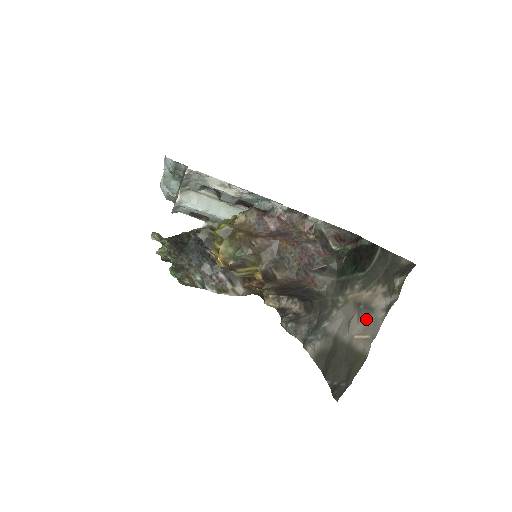
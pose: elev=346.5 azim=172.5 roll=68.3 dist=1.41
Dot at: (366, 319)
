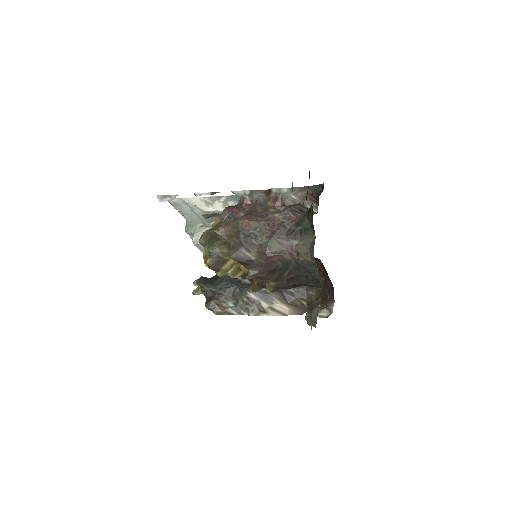
Dot at: occluded
